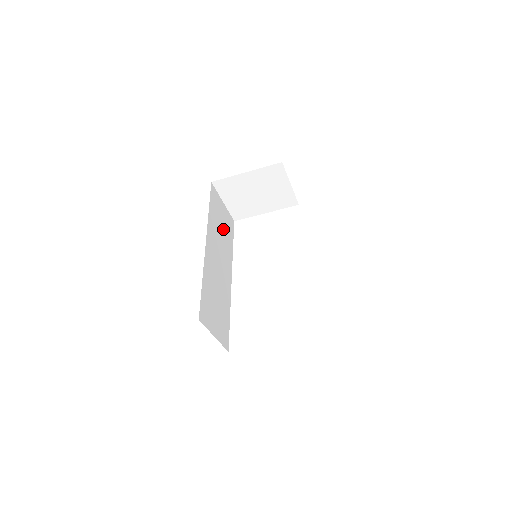
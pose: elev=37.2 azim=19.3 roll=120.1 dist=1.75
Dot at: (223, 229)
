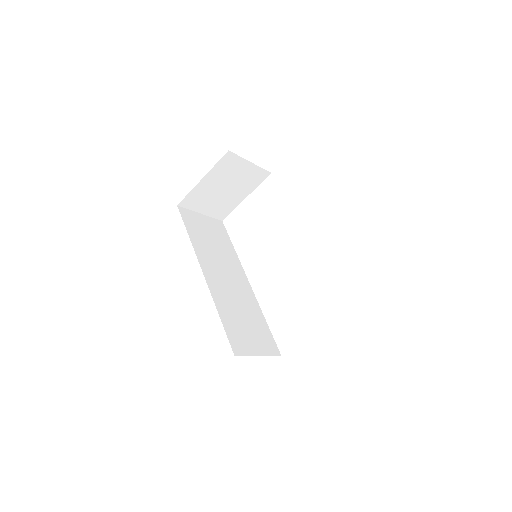
Dot at: (214, 241)
